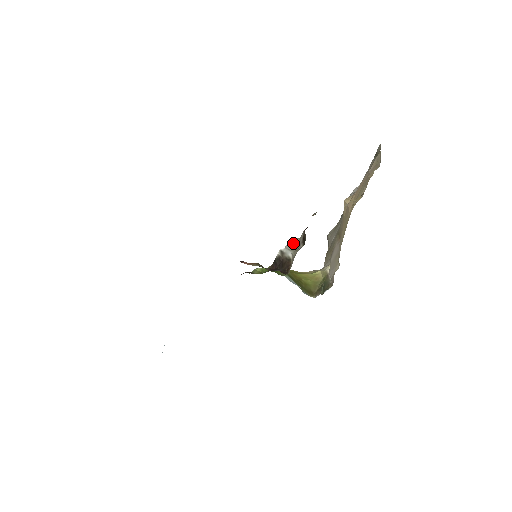
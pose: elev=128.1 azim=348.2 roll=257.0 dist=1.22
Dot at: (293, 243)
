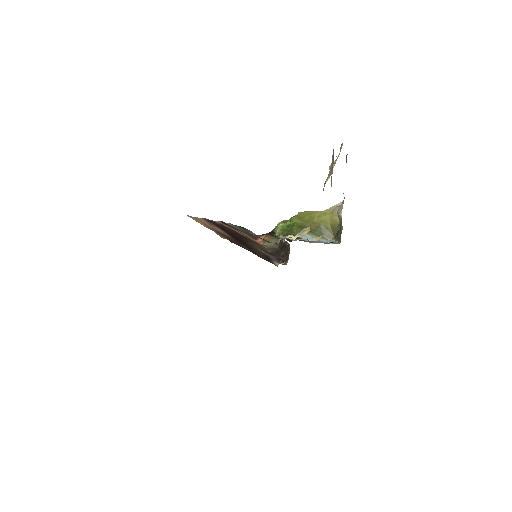
Dot at: occluded
